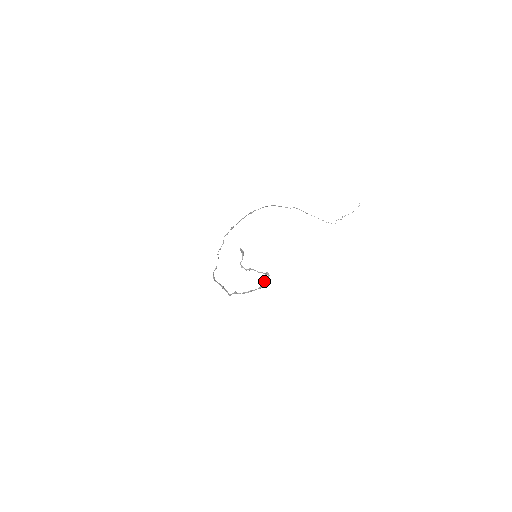
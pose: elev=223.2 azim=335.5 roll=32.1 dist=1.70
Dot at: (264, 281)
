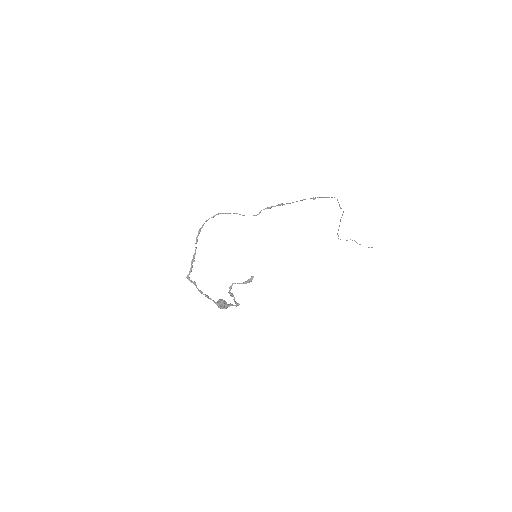
Dot at: (227, 305)
